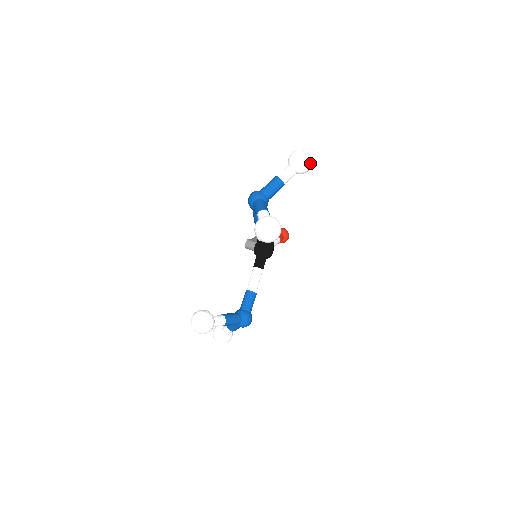
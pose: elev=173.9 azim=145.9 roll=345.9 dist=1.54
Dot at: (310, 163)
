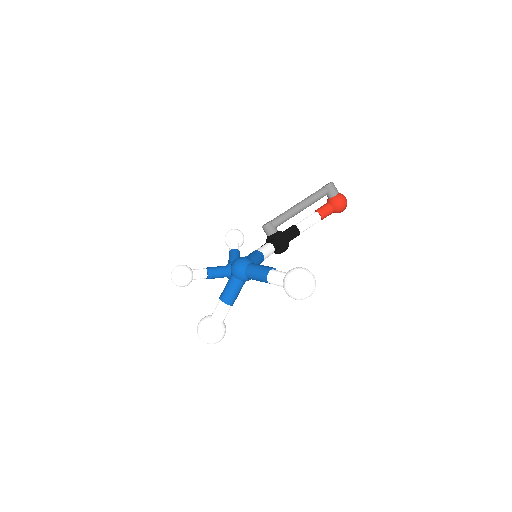
Dot at: occluded
